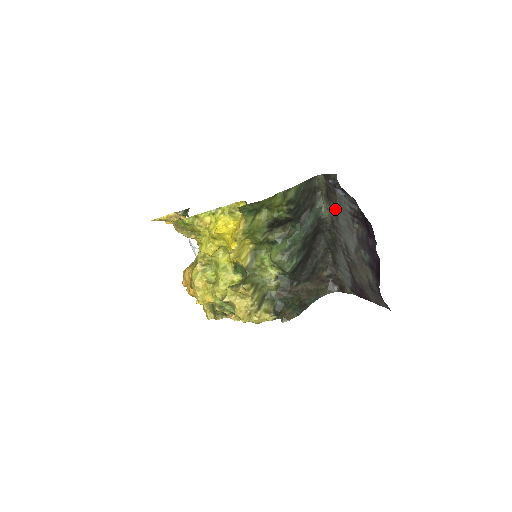
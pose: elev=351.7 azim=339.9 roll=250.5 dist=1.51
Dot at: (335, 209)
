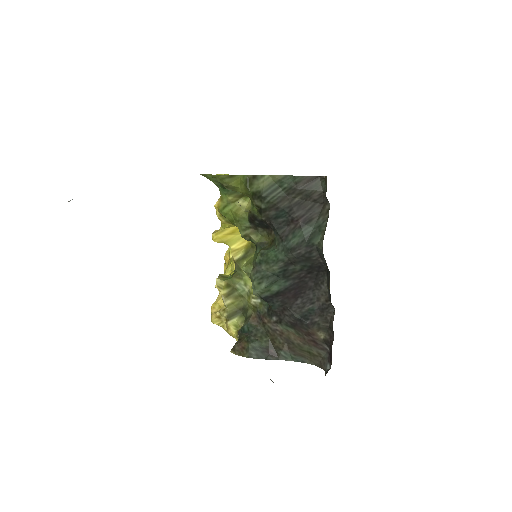
Dot at: occluded
